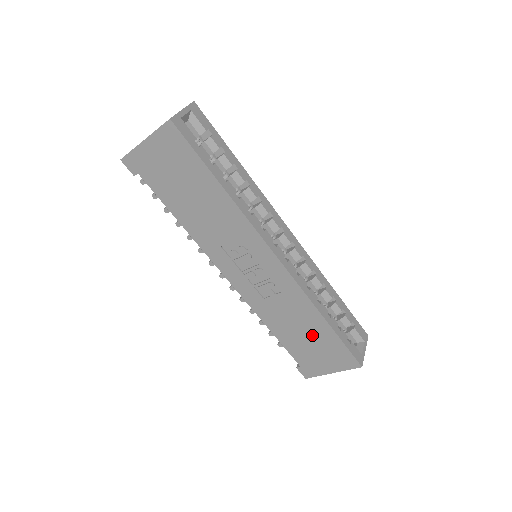
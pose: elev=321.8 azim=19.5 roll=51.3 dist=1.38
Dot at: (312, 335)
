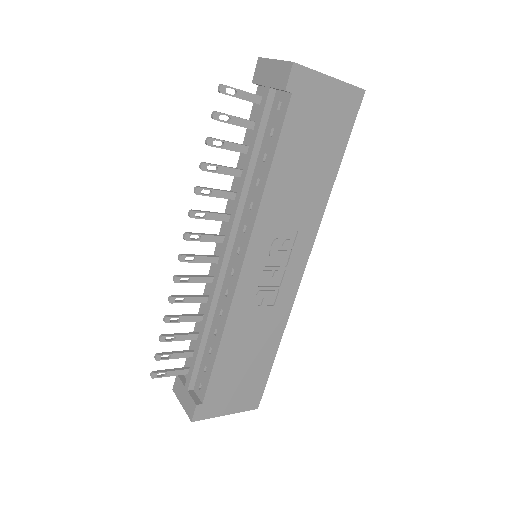
Dot at: (252, 363)
